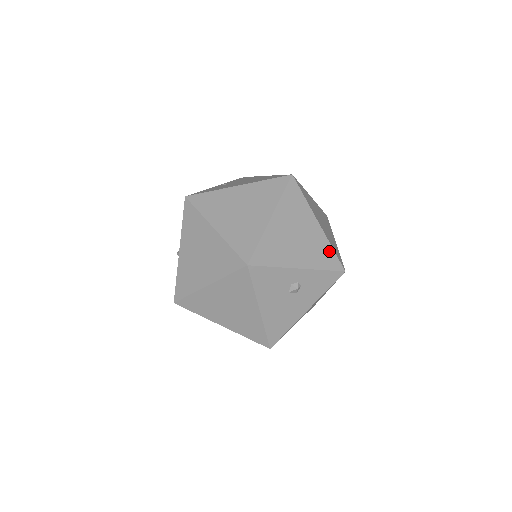
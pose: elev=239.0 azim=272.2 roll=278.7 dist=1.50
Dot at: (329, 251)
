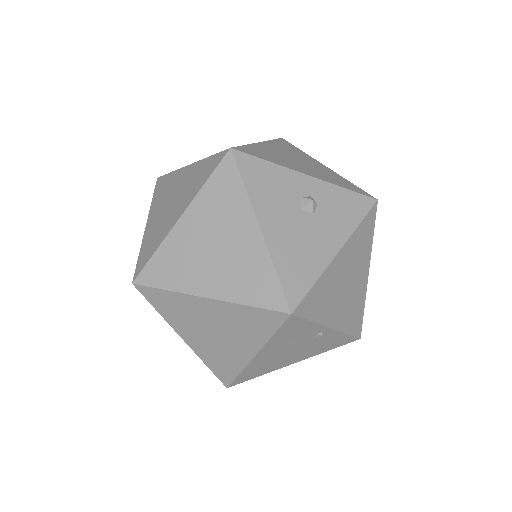
Dot at: (347, 182)
